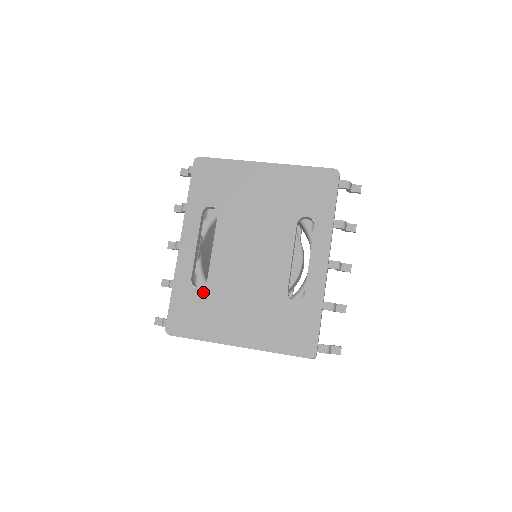
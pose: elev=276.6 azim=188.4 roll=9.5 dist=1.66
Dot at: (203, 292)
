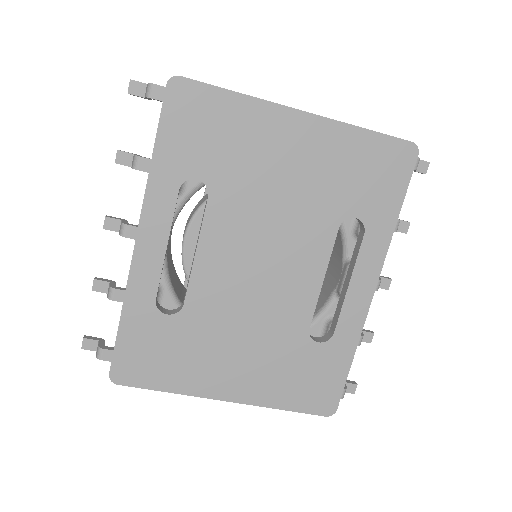
Dot at: (176, 322)
